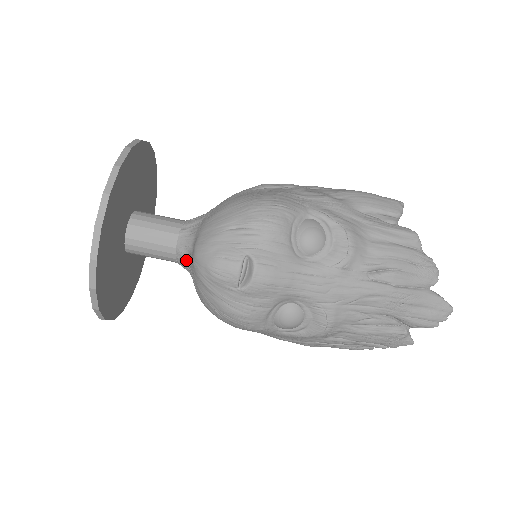
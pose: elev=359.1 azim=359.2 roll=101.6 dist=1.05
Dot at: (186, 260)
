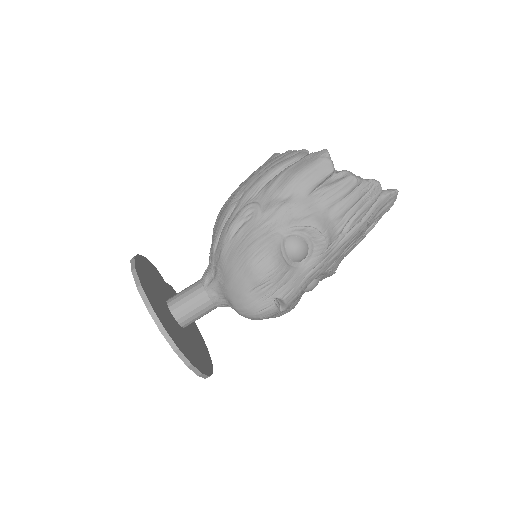
Dot at: occluded
